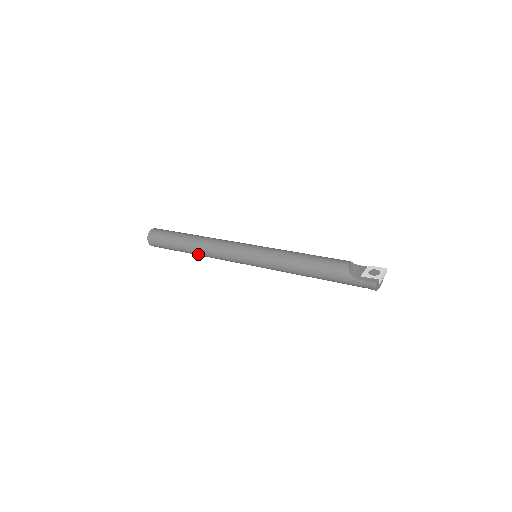
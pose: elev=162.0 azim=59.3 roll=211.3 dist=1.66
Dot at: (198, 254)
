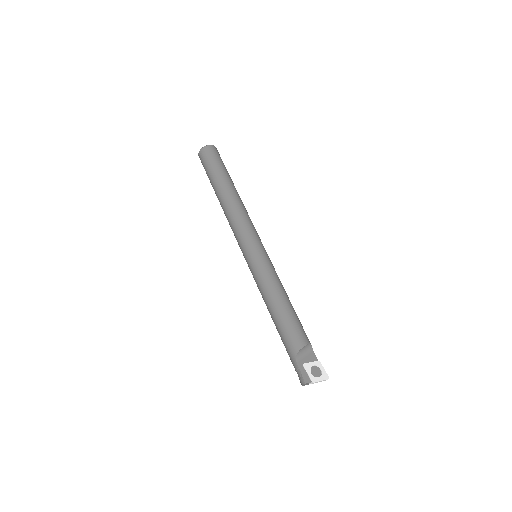
Dot at: (221, 205)
